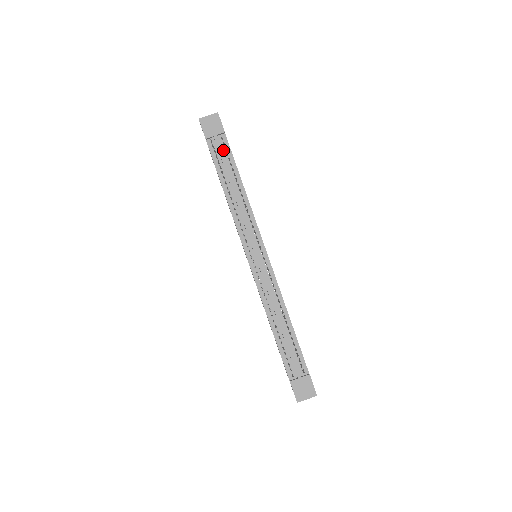
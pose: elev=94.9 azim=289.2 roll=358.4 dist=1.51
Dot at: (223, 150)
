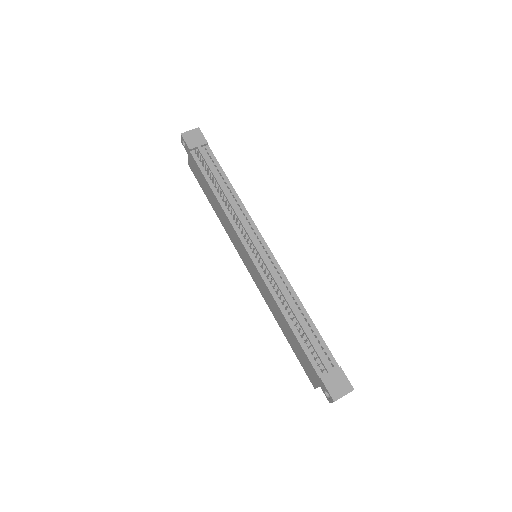
Dot at: (208, 159)
